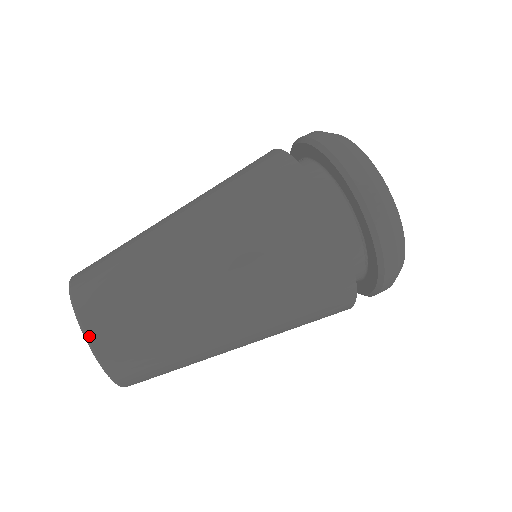
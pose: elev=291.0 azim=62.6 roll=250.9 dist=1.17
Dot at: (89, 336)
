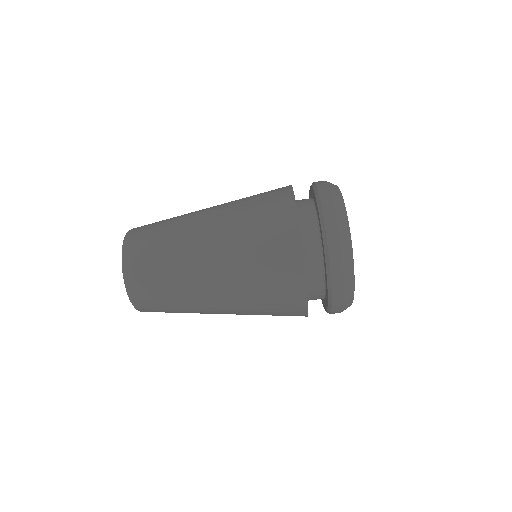
Dot at: occluded
